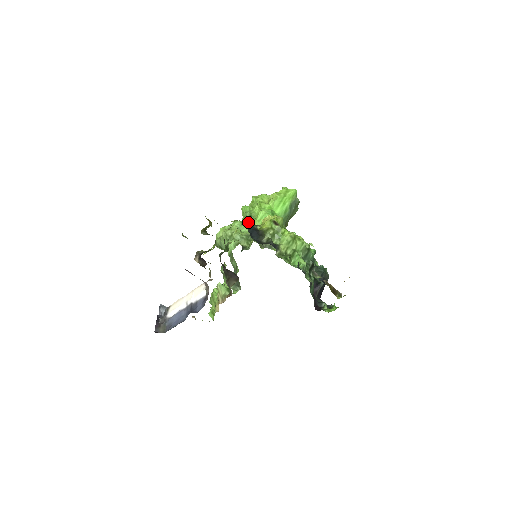
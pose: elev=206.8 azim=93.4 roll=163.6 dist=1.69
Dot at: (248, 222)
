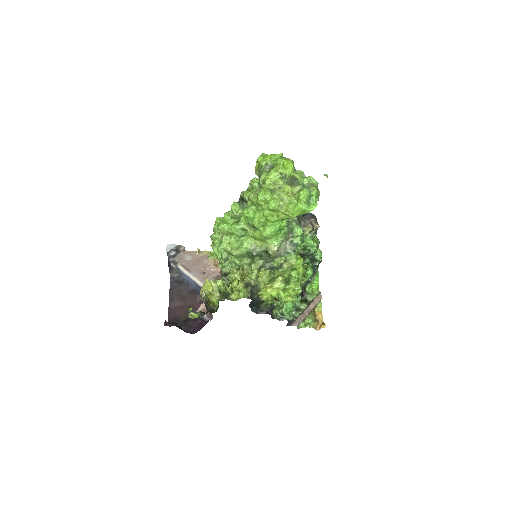
Dot at: (250, 228)
